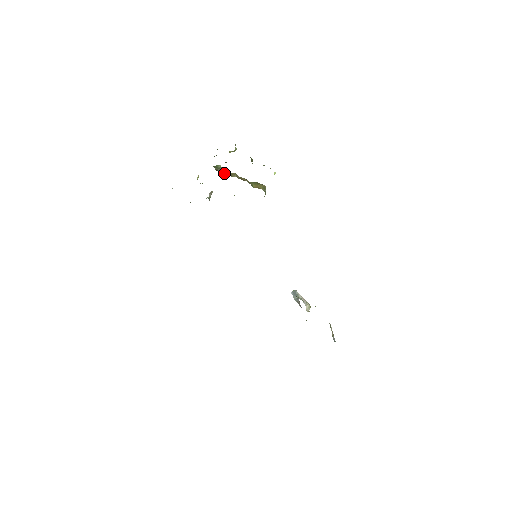
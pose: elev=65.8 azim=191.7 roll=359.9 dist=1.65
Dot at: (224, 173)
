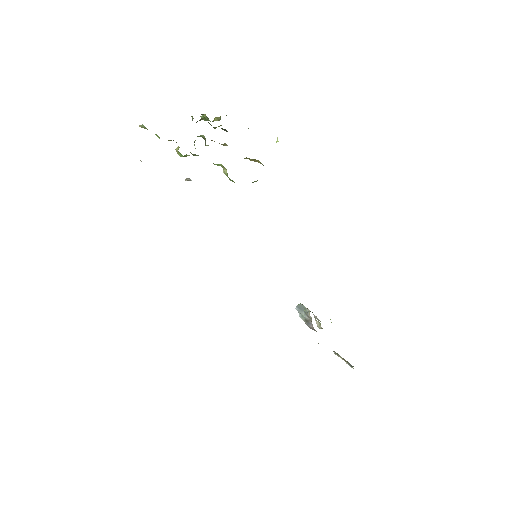
Dot at: occluded
